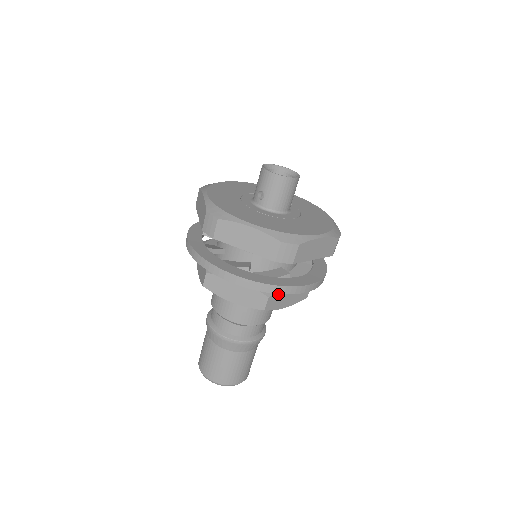
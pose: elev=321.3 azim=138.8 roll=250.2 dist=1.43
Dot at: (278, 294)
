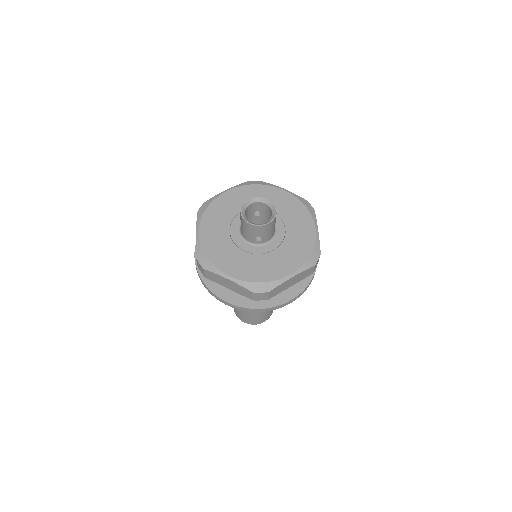
Dot at: occluded
